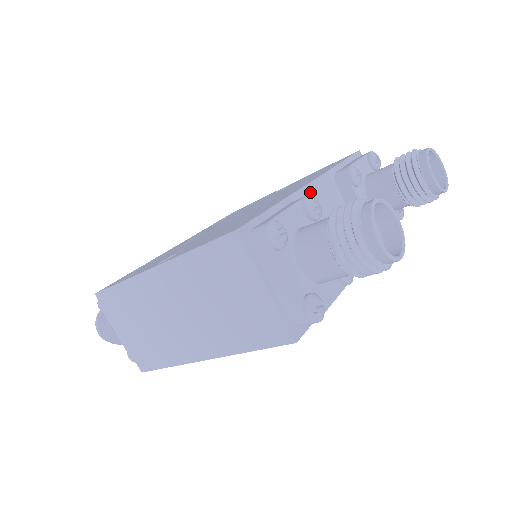
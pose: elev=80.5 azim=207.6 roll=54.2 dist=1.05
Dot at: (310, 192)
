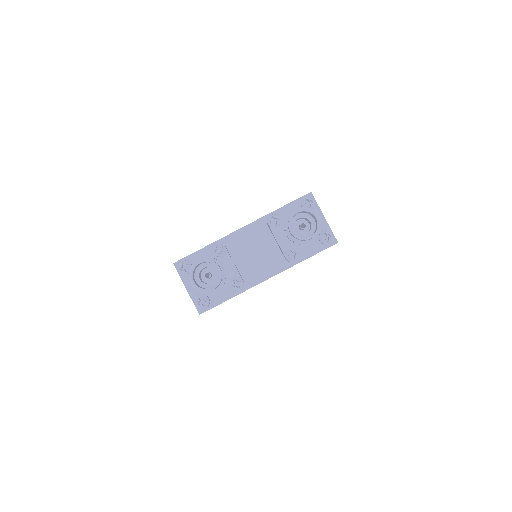
Dot at: (237, 235)
